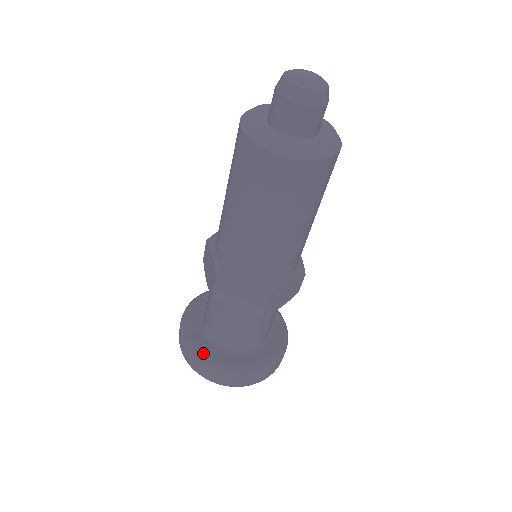
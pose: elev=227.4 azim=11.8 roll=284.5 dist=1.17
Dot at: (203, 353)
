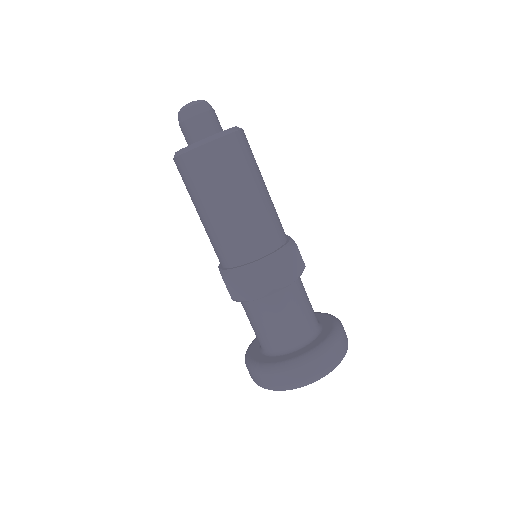
Dot at: (261, 364)
